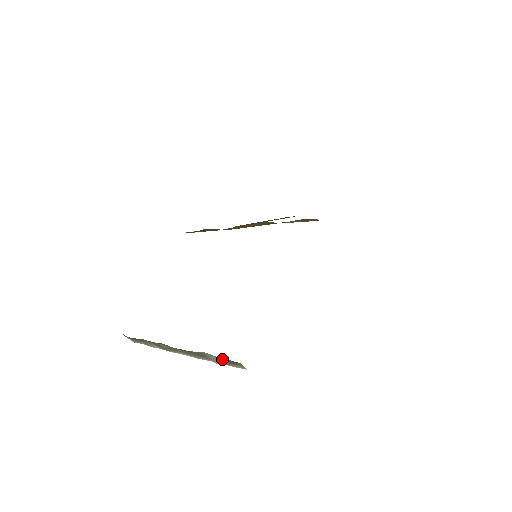
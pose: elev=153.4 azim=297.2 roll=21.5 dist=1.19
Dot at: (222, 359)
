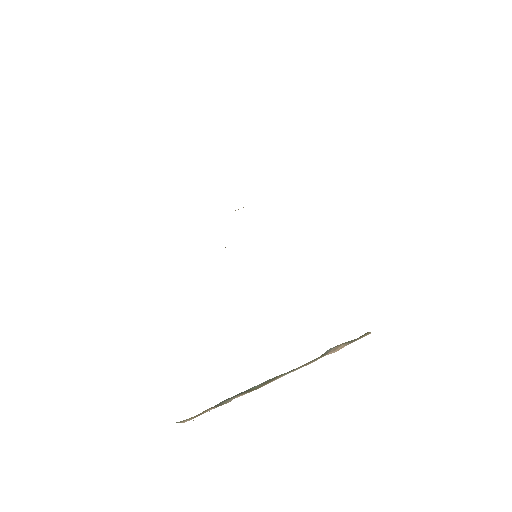
Dot at: (343, 343)
